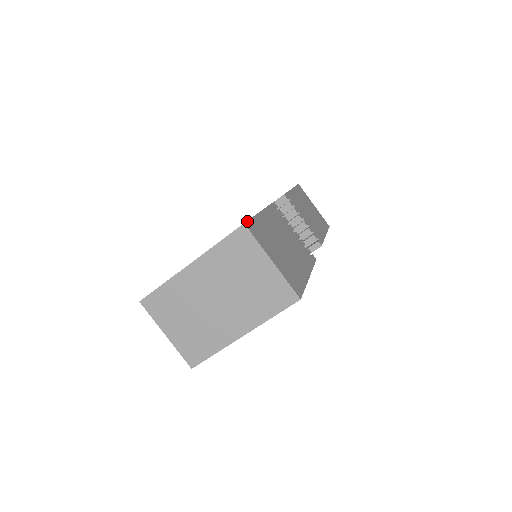
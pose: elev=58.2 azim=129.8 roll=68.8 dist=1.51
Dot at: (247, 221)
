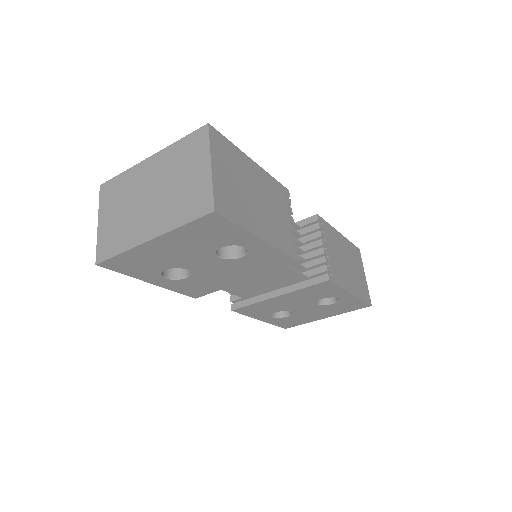
Dot at: (216, 130)
